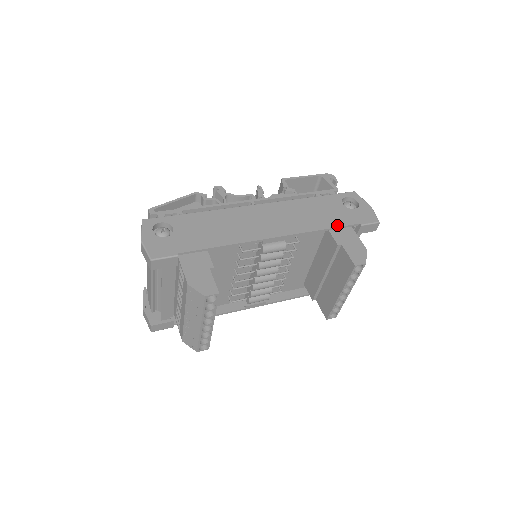
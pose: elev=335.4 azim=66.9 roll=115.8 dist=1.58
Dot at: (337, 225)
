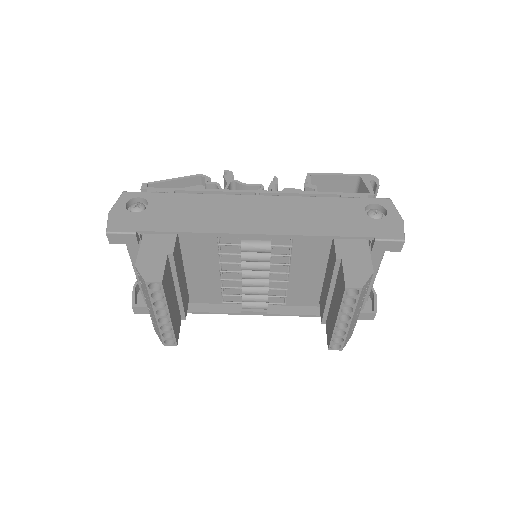
Dot at: (341, 234)
